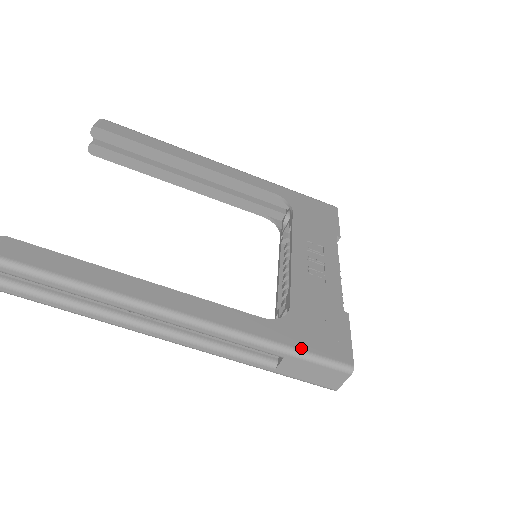
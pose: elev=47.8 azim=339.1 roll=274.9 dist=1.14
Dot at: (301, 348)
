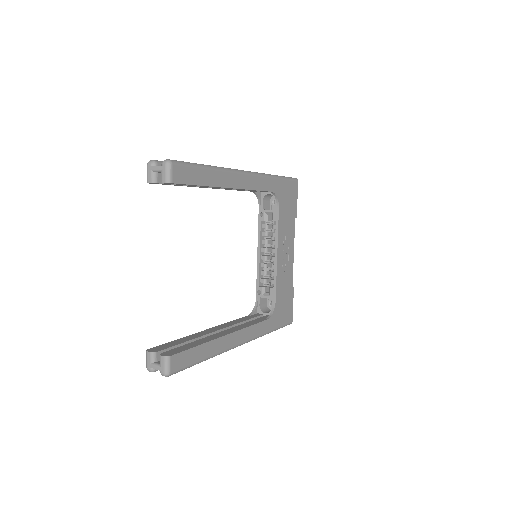
Dot at: (278, 327)
